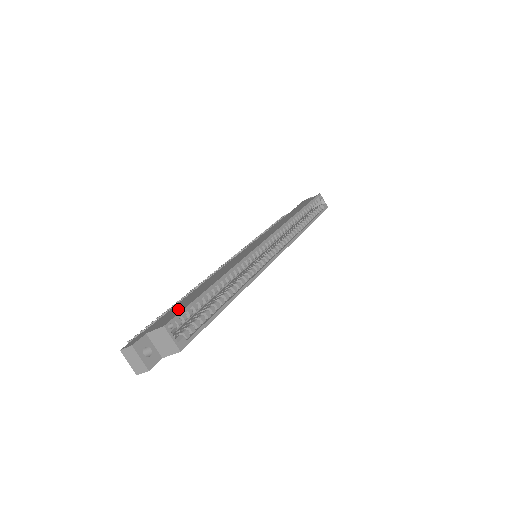
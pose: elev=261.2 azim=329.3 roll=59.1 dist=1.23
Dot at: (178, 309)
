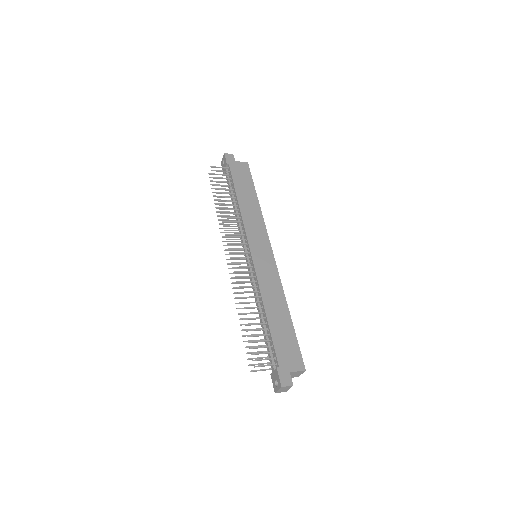
Dot at: (290, 347)
